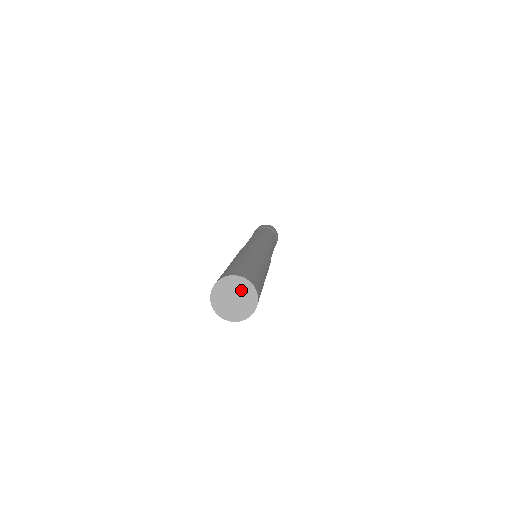
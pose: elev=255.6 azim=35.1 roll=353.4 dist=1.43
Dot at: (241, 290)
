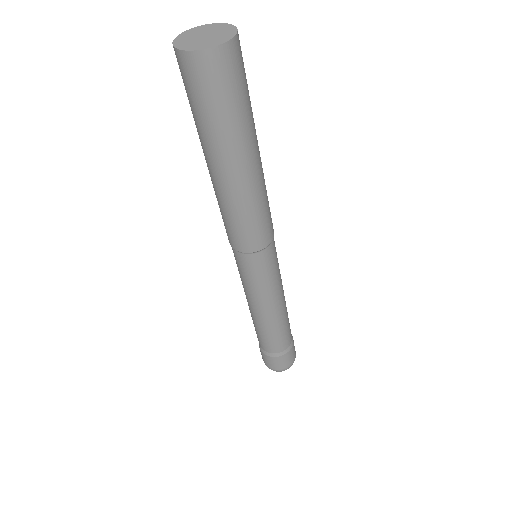
Dot at: (214, 30)
